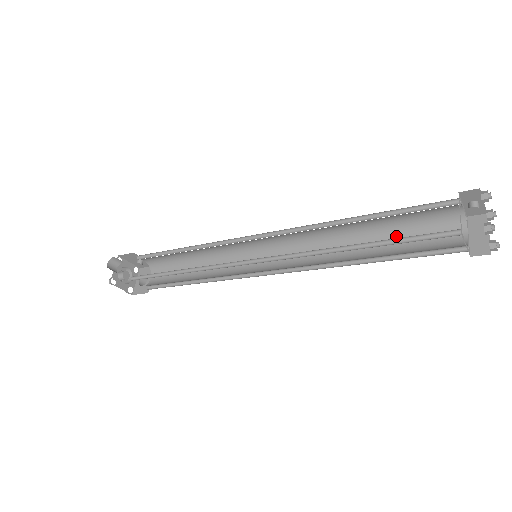
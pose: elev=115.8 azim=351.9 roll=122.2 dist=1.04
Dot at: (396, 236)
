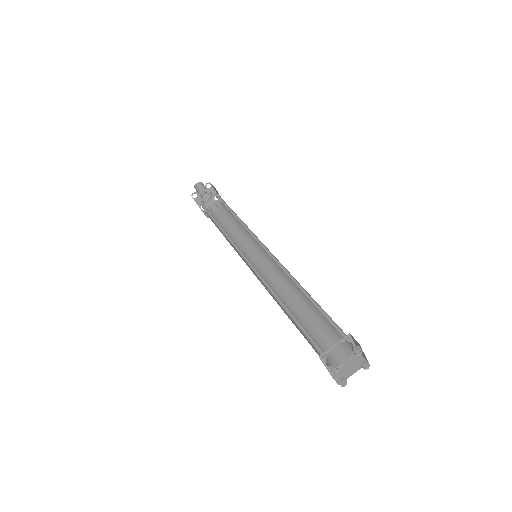
Dot at: (319, 322)
